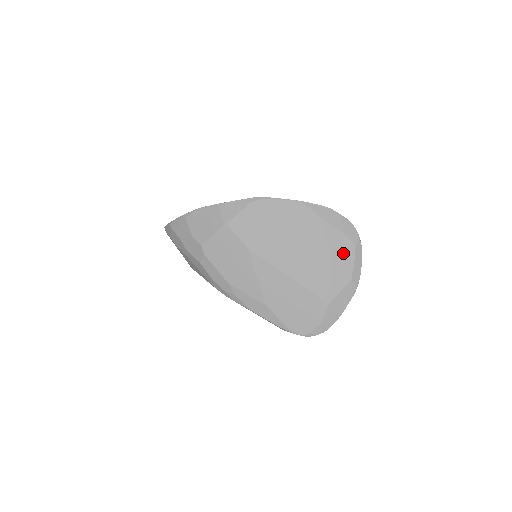
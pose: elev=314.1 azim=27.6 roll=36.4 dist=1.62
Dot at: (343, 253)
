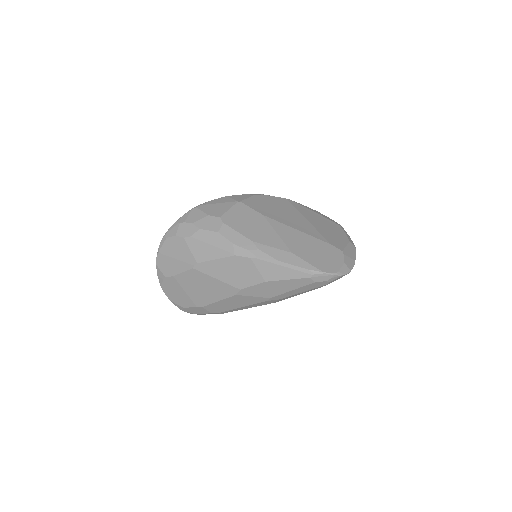
Dot at: (335, 227)
